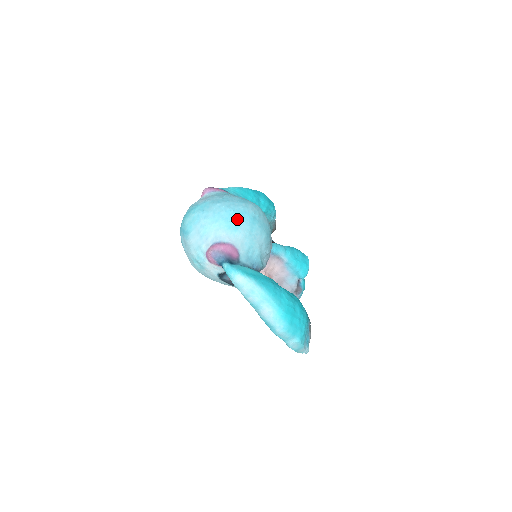
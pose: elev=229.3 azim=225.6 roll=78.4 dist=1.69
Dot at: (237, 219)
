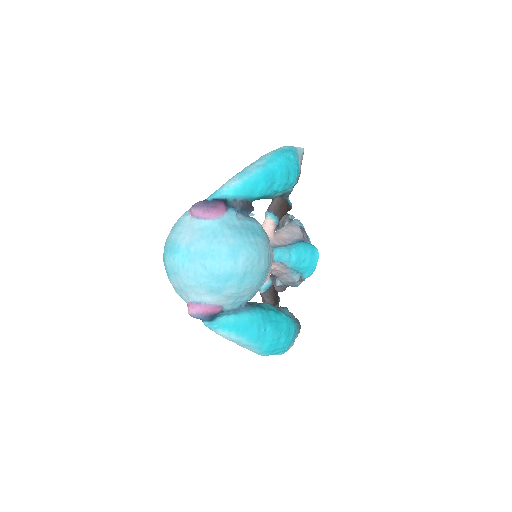
Dot at: (222, 283)
